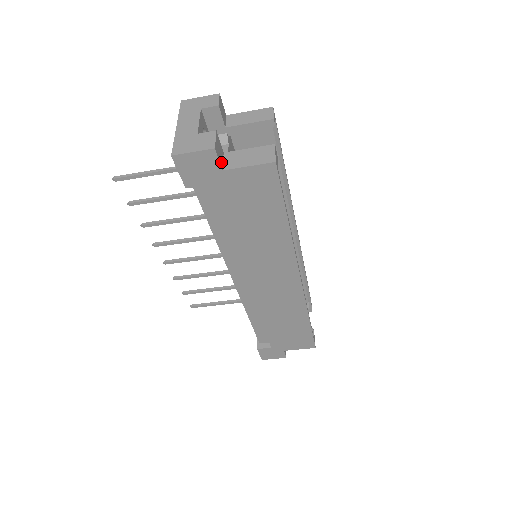
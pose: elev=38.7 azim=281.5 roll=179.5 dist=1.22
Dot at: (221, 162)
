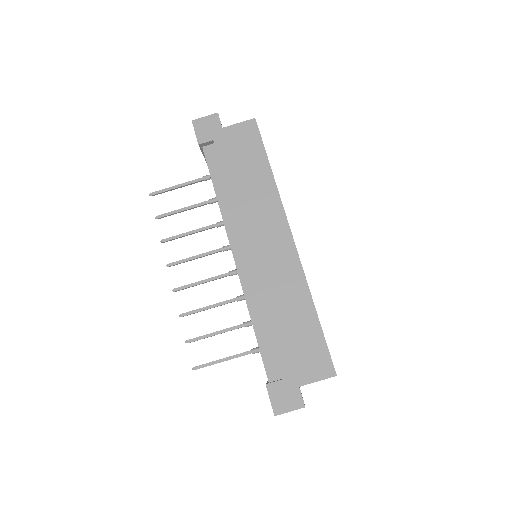
Dot at: occluded
